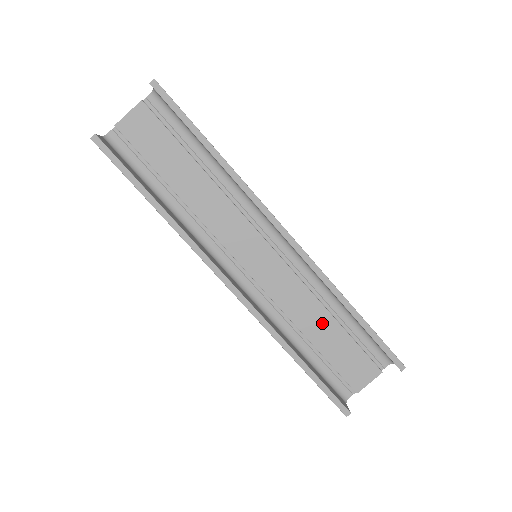
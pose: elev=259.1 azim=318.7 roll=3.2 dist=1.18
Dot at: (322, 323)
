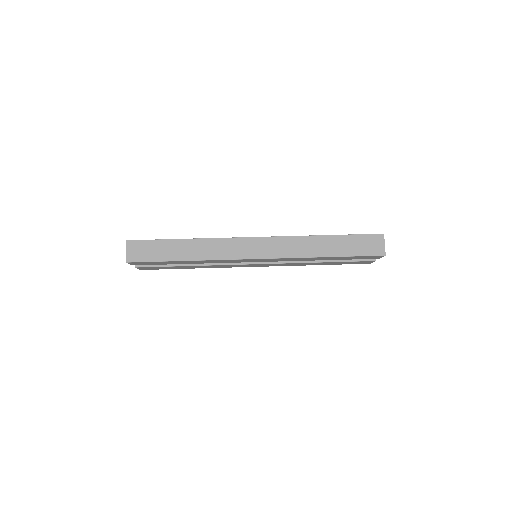
Dot at: occluded
